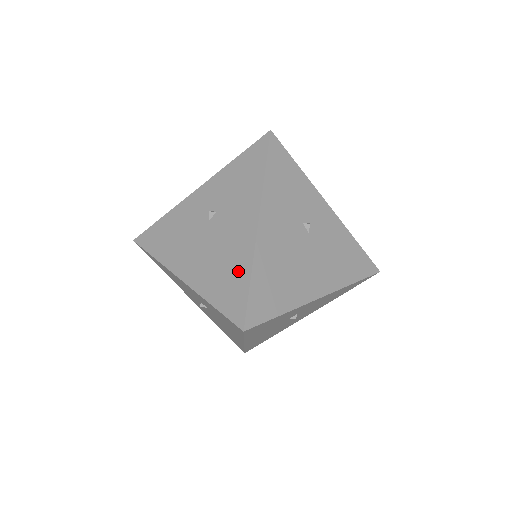
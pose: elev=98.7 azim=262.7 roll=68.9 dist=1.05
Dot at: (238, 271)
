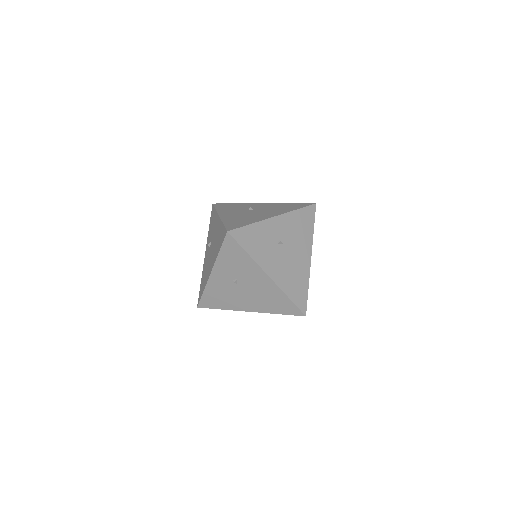
Dot at: (279, 298)
